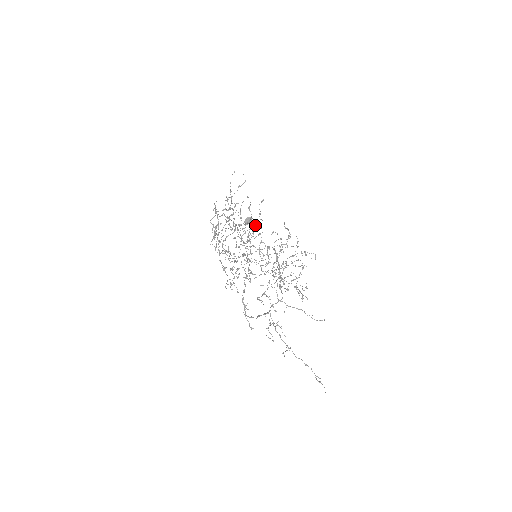
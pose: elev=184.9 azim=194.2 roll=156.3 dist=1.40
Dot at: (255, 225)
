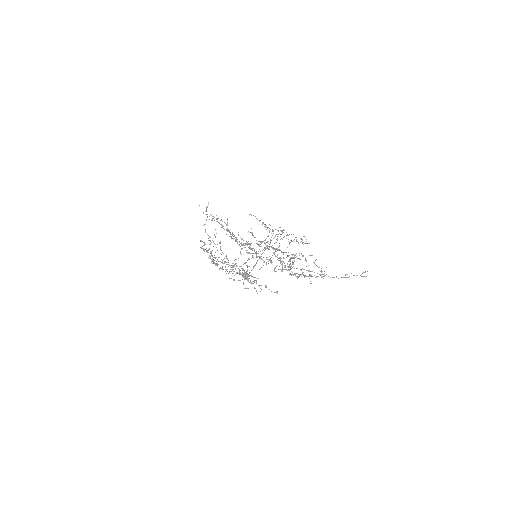
Dot at: (248, 259)
